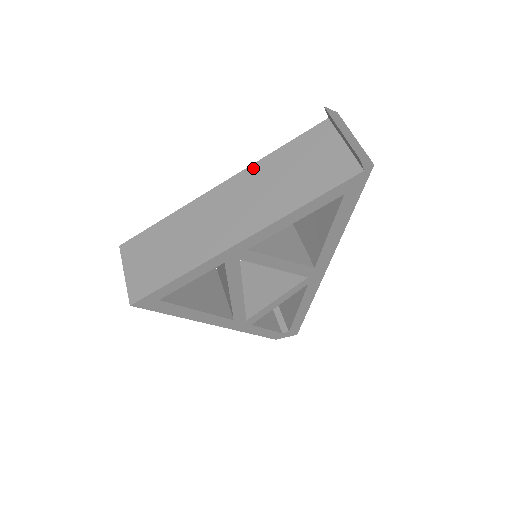
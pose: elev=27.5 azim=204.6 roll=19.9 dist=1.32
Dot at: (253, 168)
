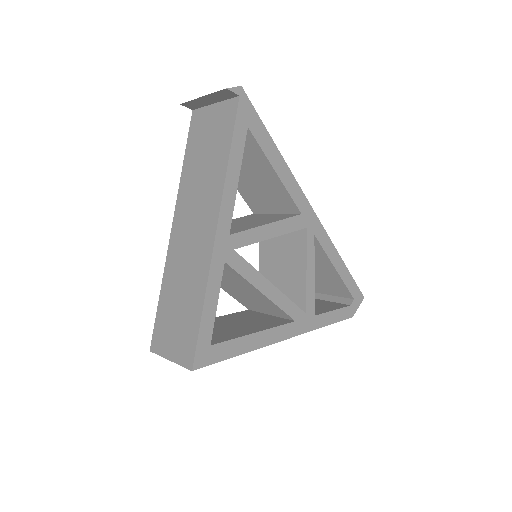
Dot at: (180, 191)
